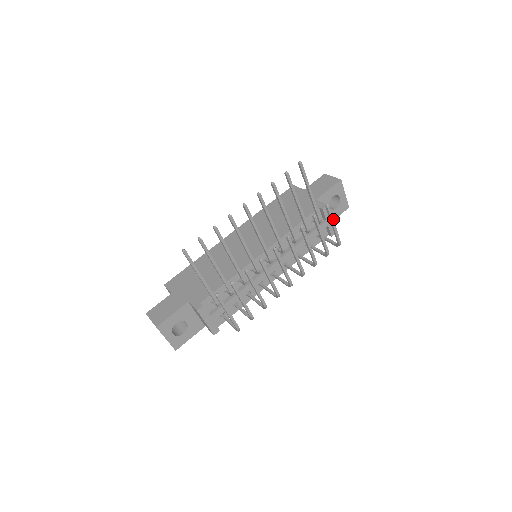
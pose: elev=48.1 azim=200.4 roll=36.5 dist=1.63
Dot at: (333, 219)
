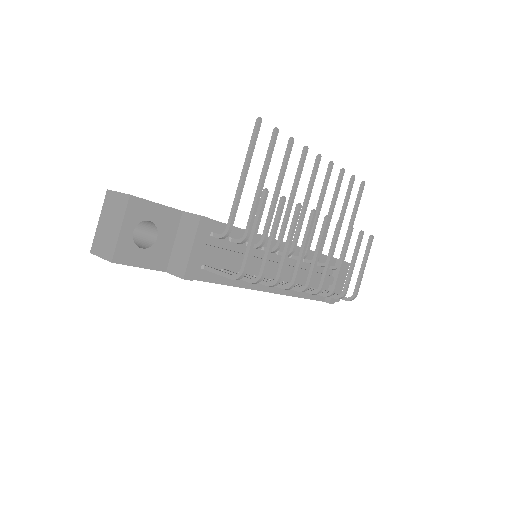
Dot at: (367, 258)
